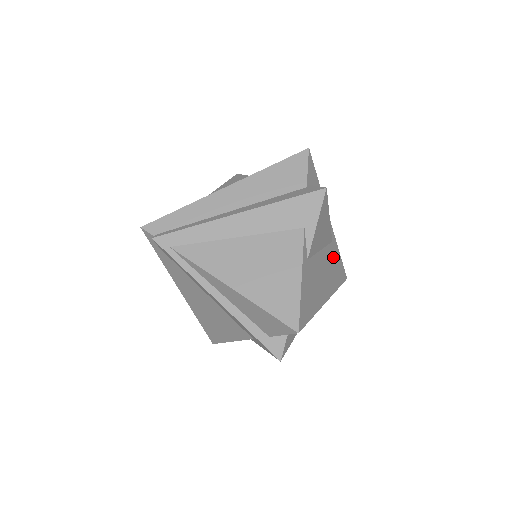
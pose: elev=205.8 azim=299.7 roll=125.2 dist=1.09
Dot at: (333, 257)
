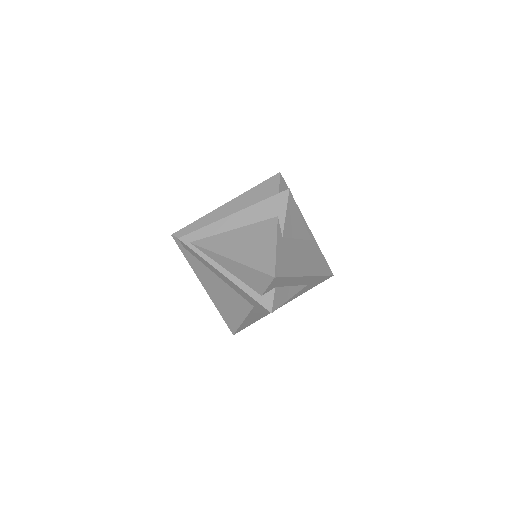
Dot at: (314, 251)
